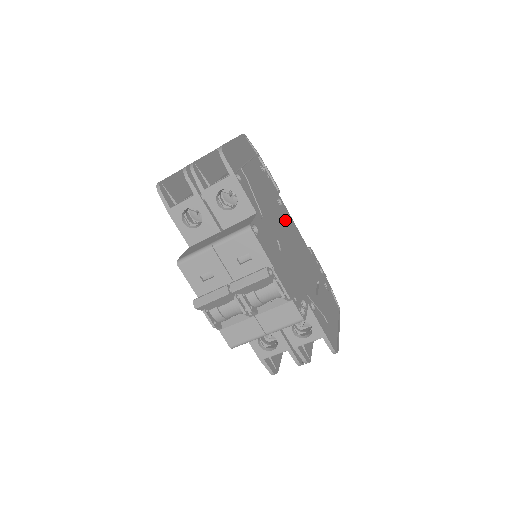
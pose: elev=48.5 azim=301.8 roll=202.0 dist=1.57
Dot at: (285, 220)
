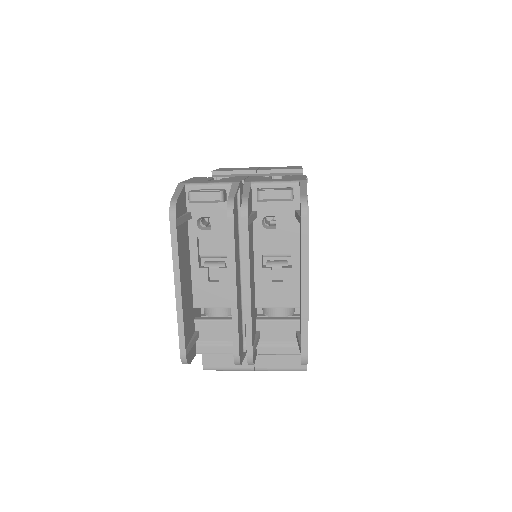
Dot at: occluded
